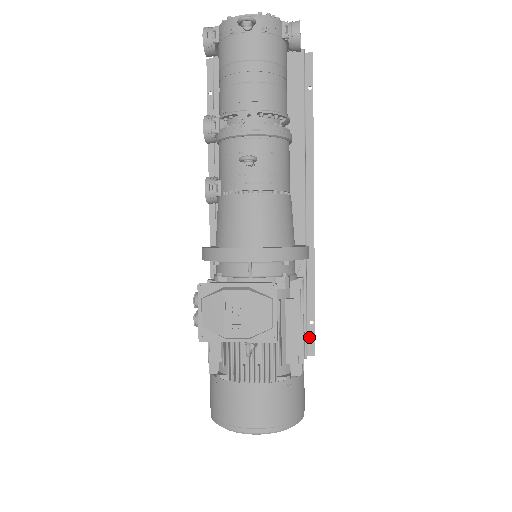
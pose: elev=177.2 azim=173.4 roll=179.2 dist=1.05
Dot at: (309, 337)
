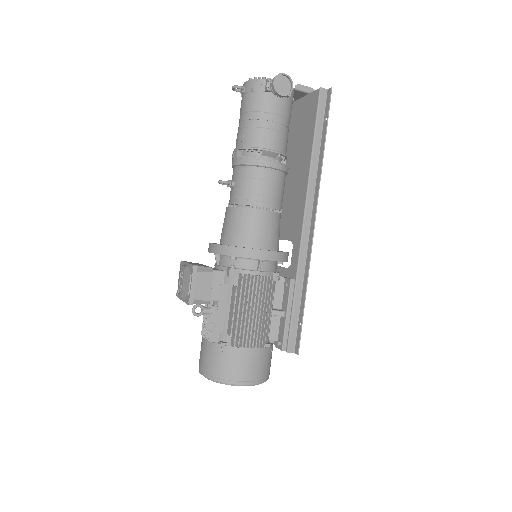
Dot at: (297, 336)
